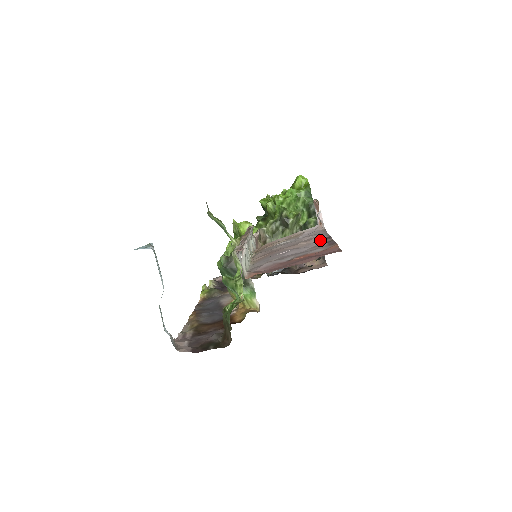
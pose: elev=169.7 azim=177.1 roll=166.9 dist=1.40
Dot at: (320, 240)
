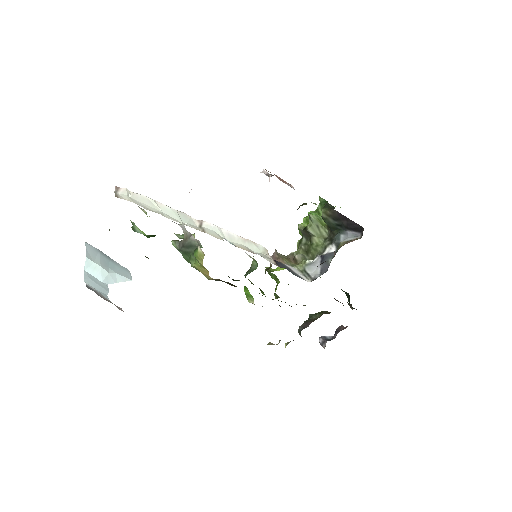
Dot at: occluded
